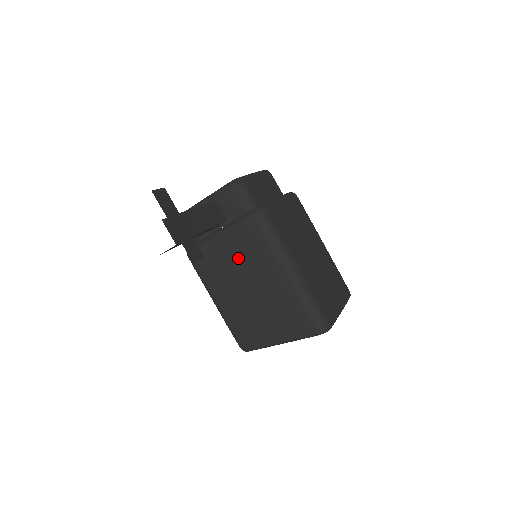
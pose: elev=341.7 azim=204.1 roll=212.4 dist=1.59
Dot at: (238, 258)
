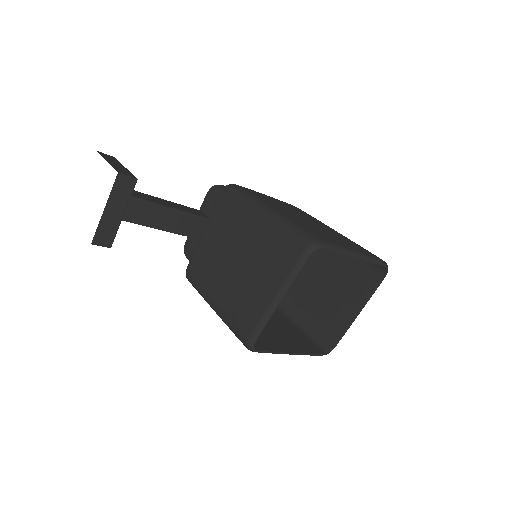
Dot at: (219, 238)
